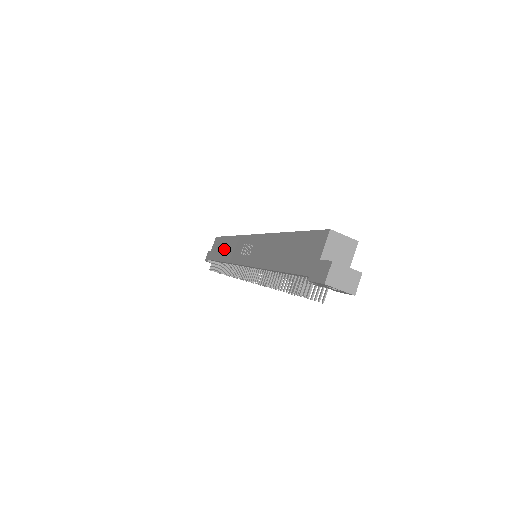
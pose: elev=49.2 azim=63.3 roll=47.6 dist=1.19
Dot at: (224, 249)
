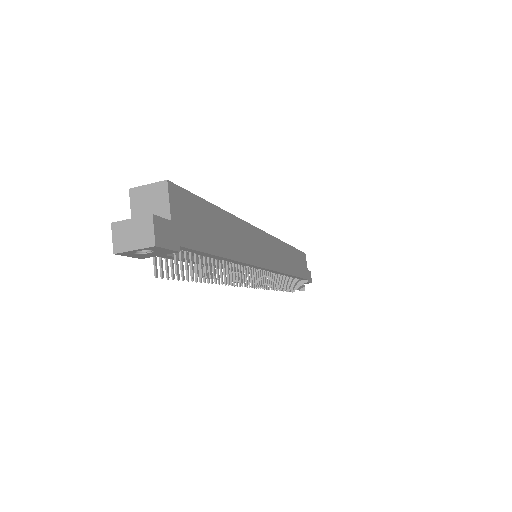
Dot at: occluded
